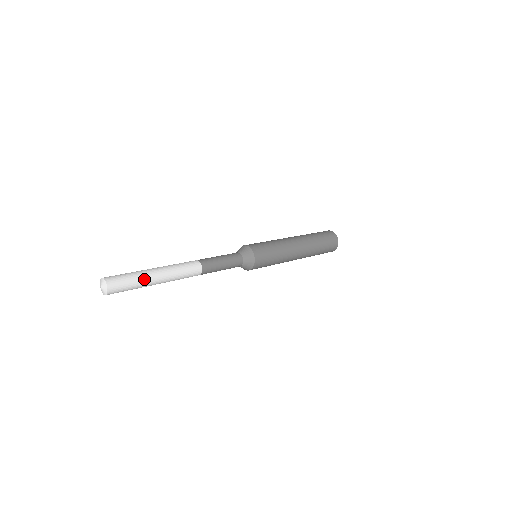
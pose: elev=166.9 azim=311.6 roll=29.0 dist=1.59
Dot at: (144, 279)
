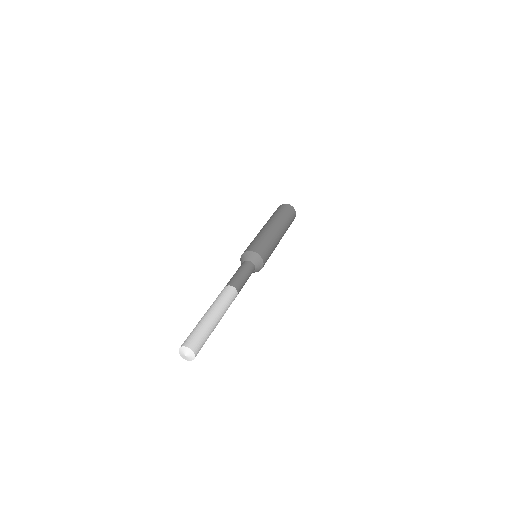
Dot at: (212, 331)
